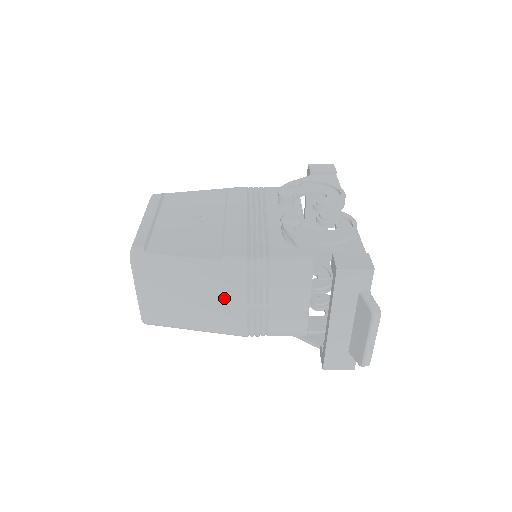
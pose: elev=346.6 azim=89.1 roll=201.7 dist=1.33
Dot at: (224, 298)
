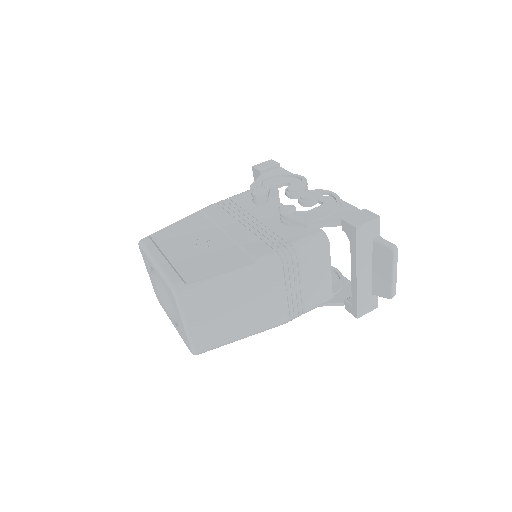
Dot at: (266, 295)
